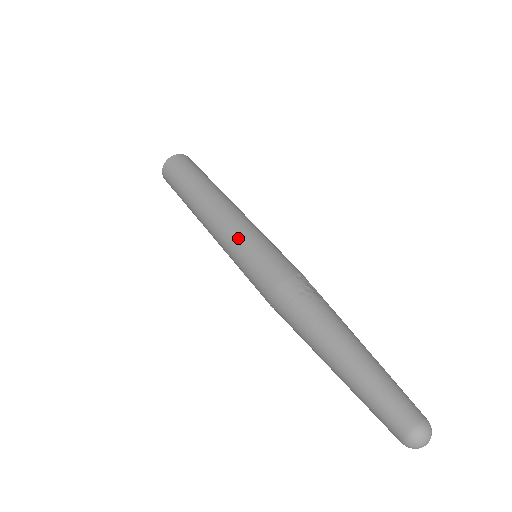
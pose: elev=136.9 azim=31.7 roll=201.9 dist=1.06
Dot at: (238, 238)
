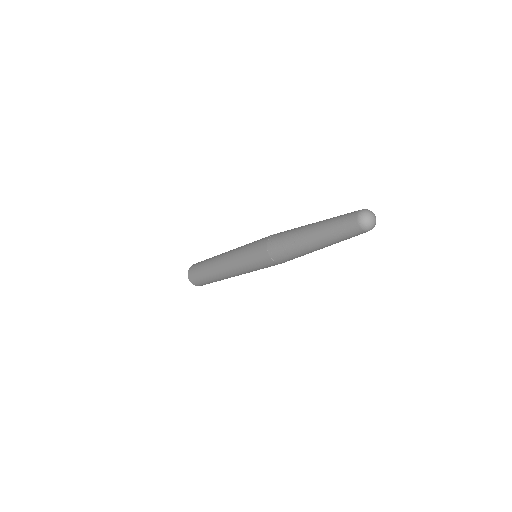
Dot at: occluded
